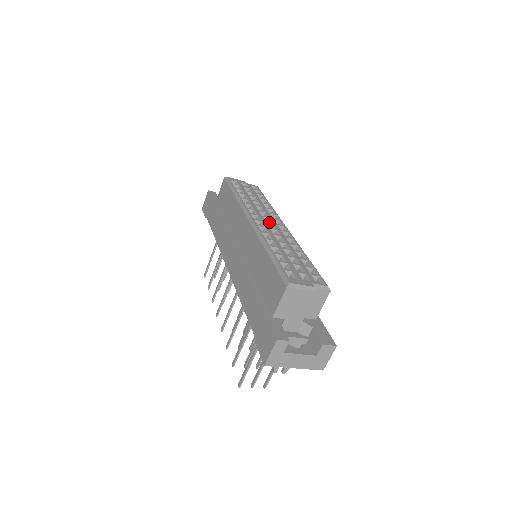
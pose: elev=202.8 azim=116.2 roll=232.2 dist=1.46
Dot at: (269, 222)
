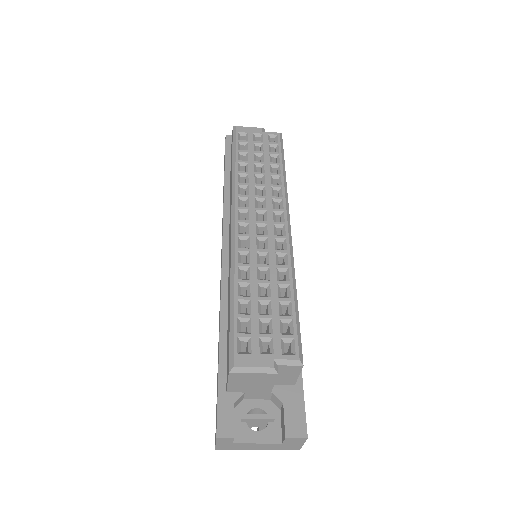
Dot at: (261, 221)
